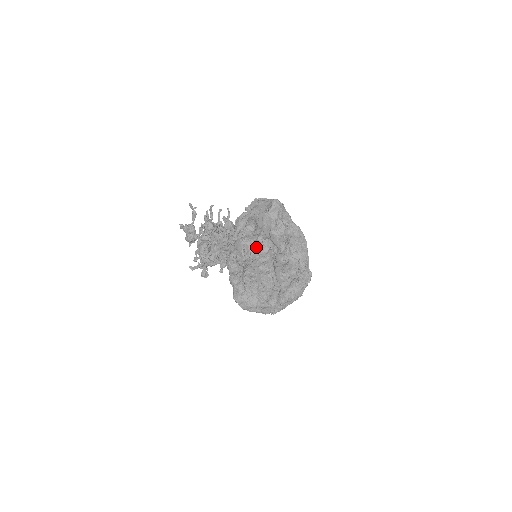
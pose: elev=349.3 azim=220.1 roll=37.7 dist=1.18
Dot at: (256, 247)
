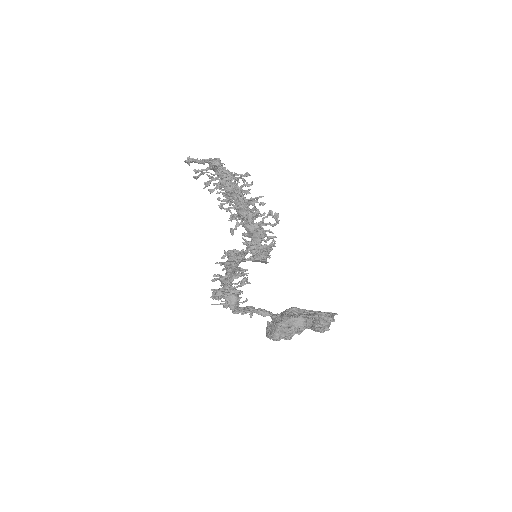
Dot at: (301, 331)
